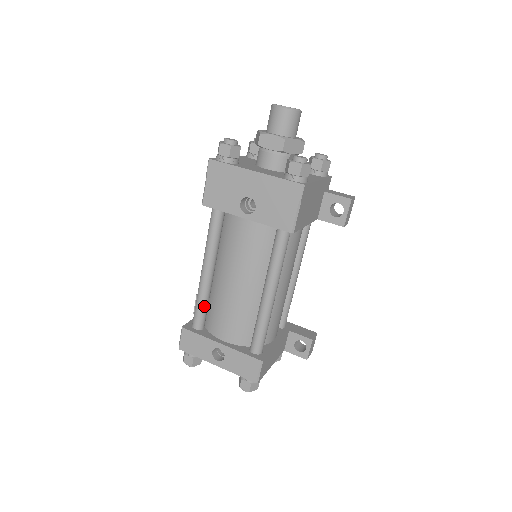
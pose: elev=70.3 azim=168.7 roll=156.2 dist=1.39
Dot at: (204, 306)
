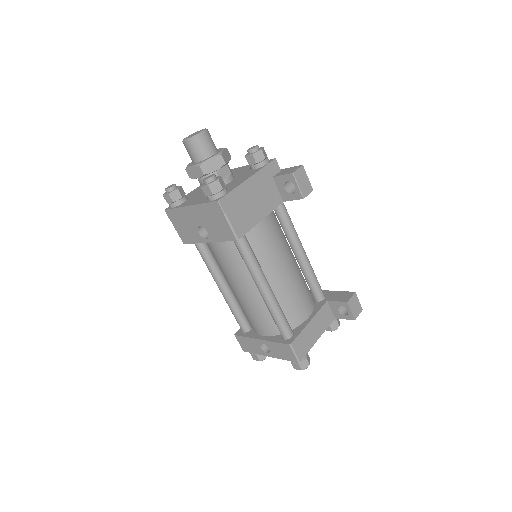
Dot at: (238, 314)
